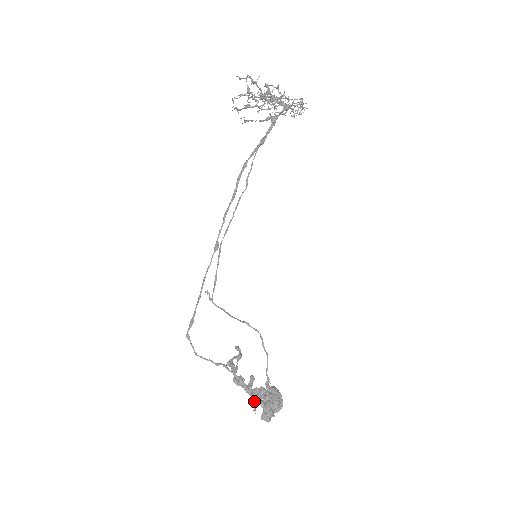
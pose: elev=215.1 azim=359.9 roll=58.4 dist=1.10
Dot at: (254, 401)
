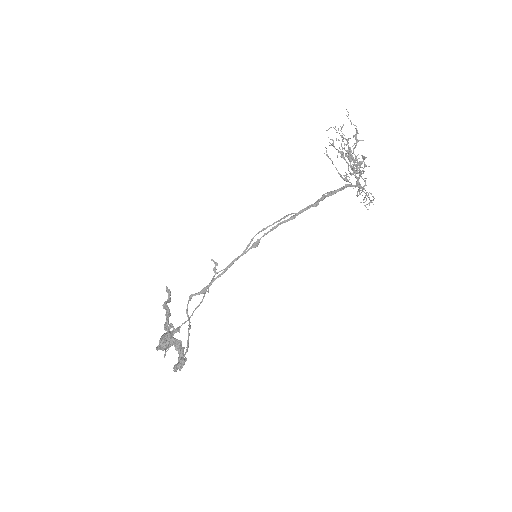
Dot at: (182, 357)
